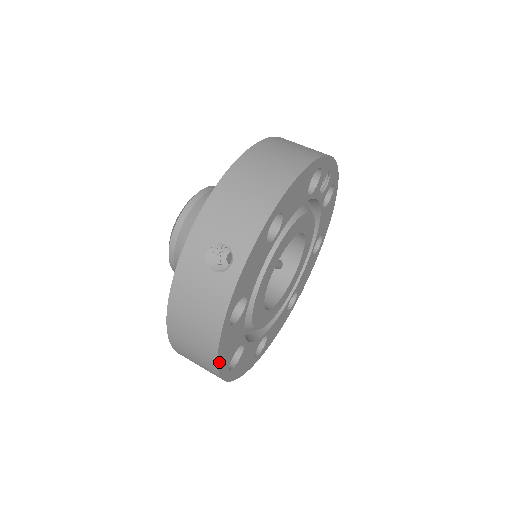
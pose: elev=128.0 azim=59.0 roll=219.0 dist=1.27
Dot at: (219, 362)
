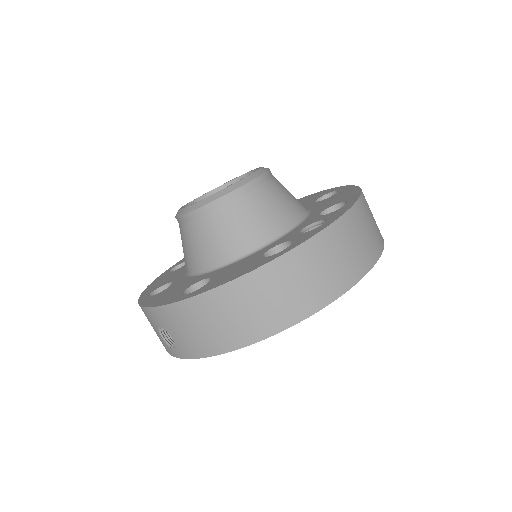
Dot at: occluded
